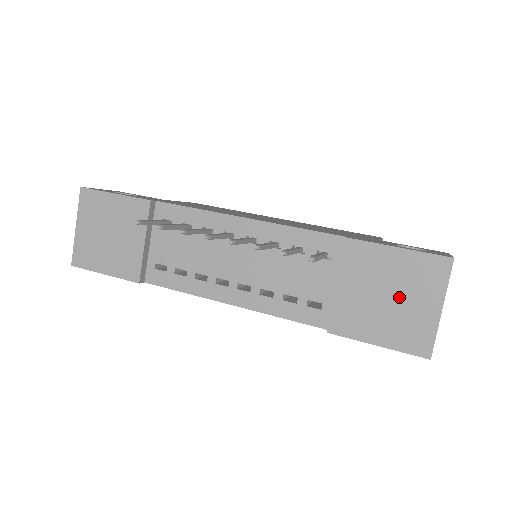
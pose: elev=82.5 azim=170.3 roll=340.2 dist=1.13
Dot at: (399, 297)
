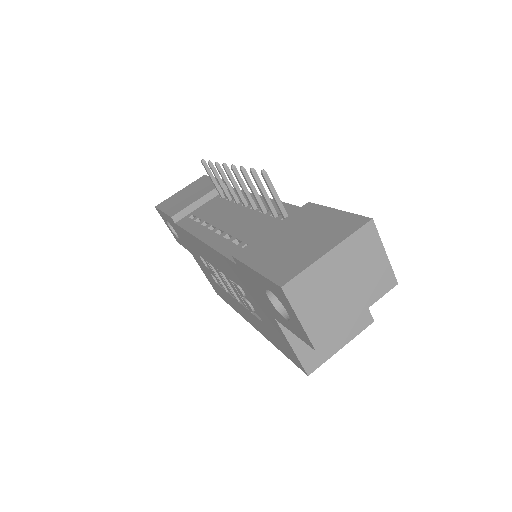
Dot at: (305, 239)
